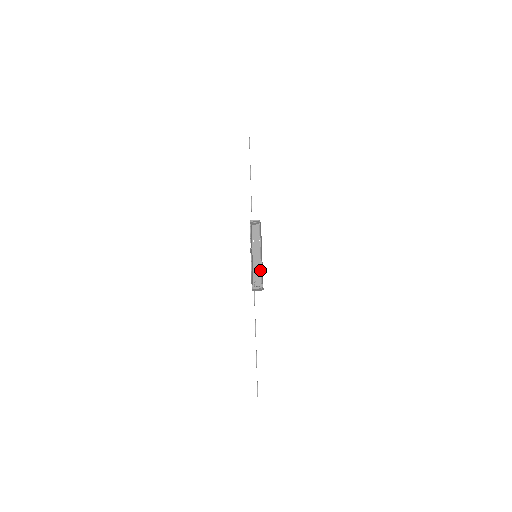
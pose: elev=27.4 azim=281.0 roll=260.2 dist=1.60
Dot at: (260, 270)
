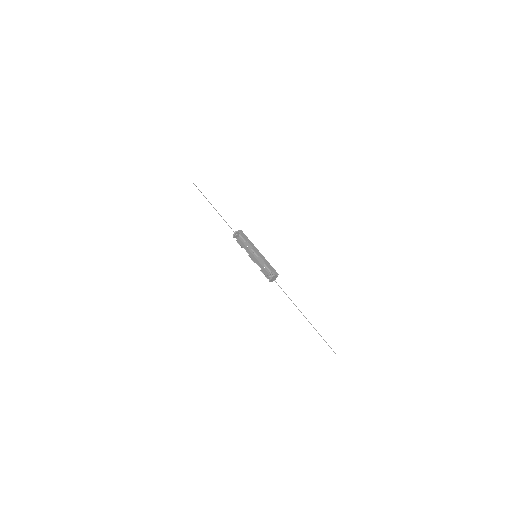
Dot at: (266, 263)
